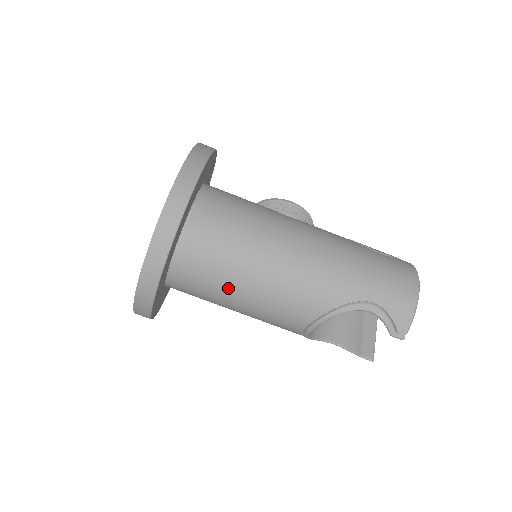
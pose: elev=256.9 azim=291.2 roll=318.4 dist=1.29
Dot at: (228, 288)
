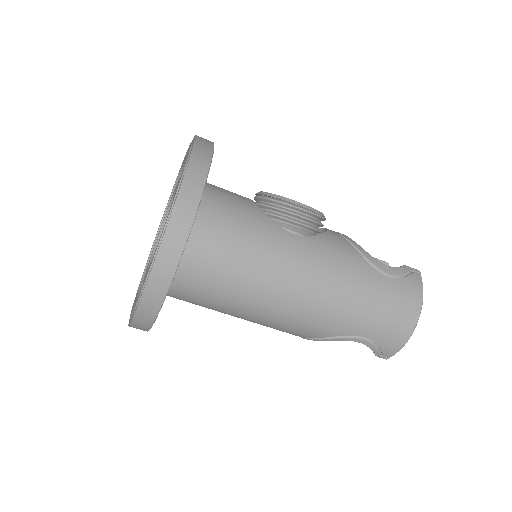
Dot at: (221, 312)
